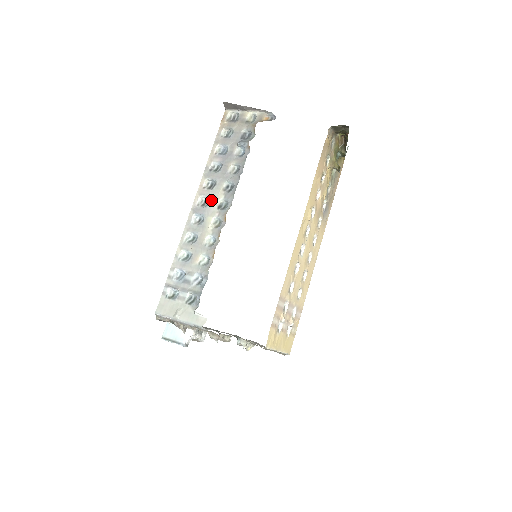
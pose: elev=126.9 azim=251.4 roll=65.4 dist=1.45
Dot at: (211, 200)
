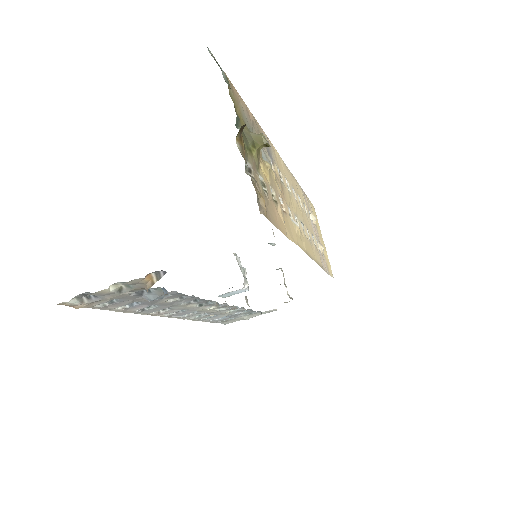
Dot at: occluded
